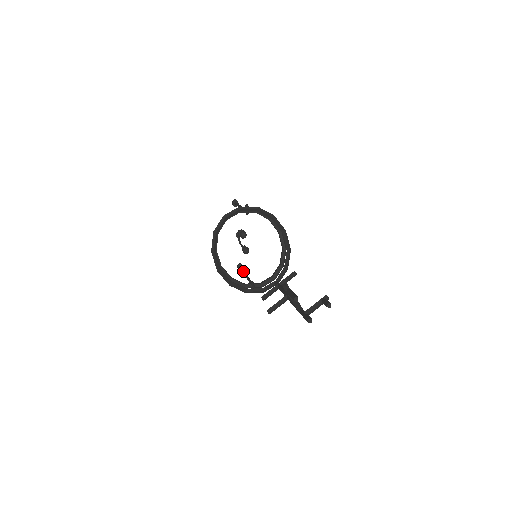
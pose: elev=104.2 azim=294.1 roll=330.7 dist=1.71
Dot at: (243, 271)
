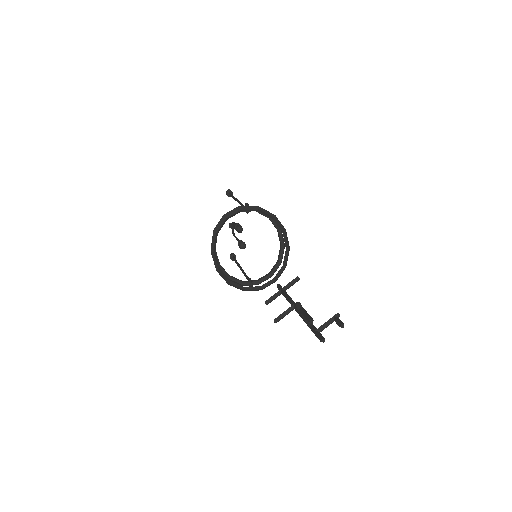
Dot at: (237, 263)
